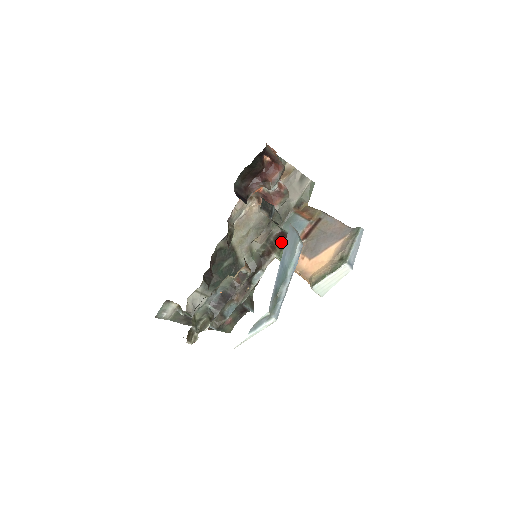
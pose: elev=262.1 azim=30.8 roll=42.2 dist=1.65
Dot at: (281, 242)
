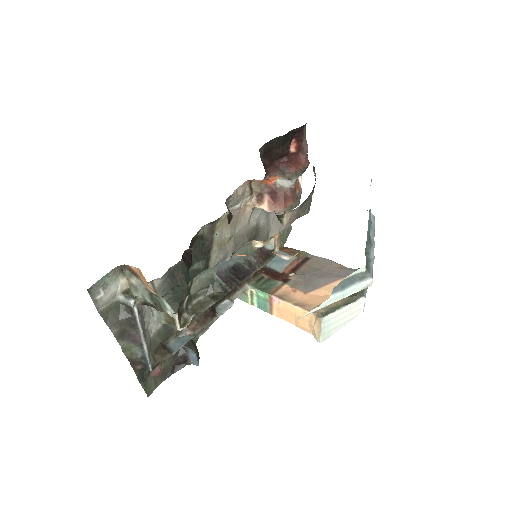
Dot at: (256, 273)
